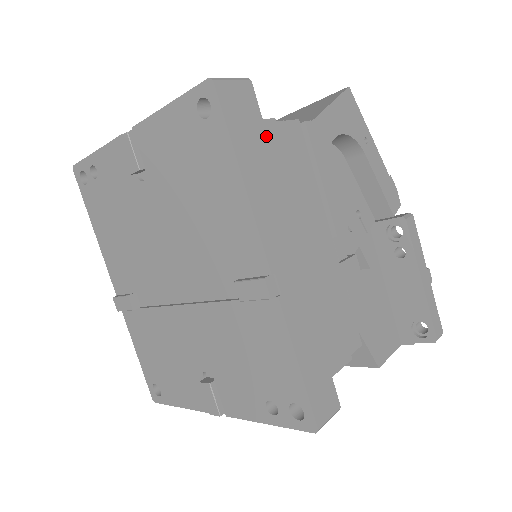
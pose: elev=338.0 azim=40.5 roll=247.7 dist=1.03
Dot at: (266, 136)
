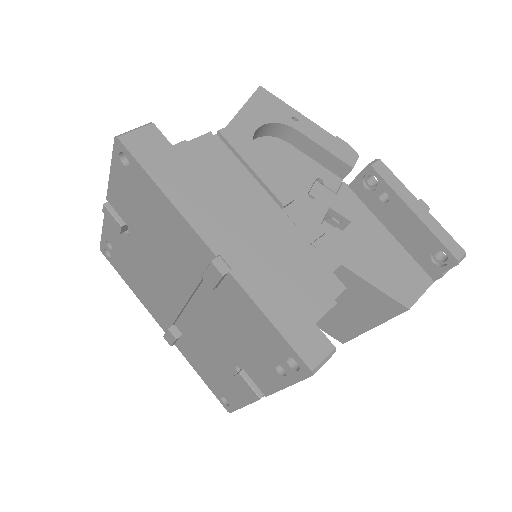
Dot at: (180, 156)
